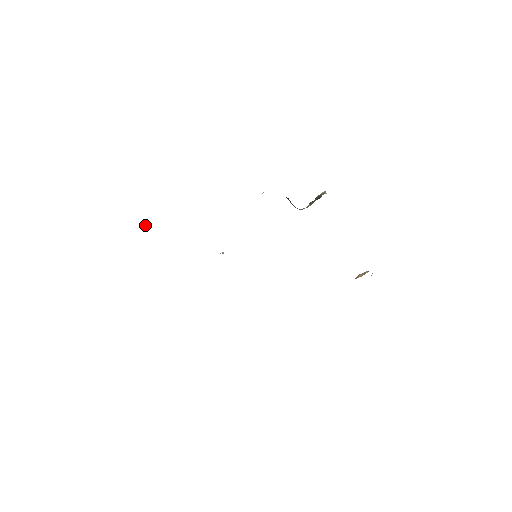
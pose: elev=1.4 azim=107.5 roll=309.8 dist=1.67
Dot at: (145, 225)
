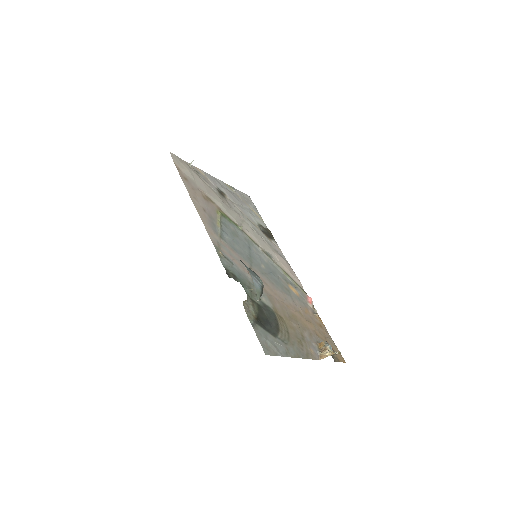
Dot at: (192, 161)
